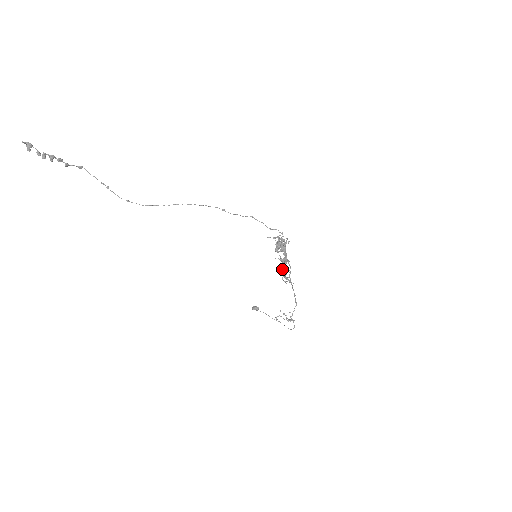
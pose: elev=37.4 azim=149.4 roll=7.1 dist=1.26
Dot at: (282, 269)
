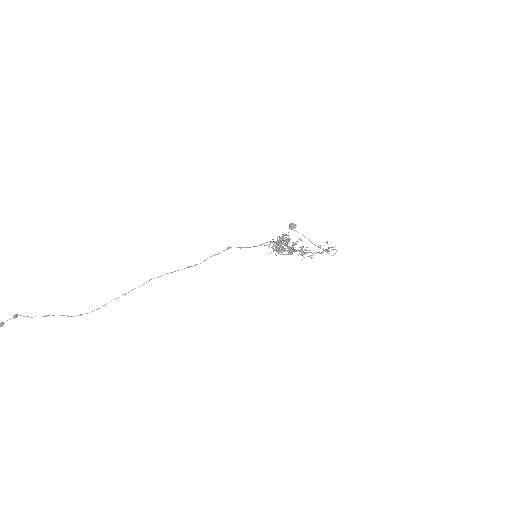
Dot at: occluded
